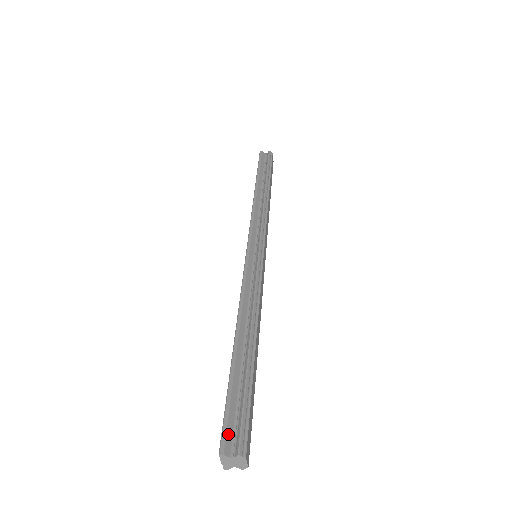
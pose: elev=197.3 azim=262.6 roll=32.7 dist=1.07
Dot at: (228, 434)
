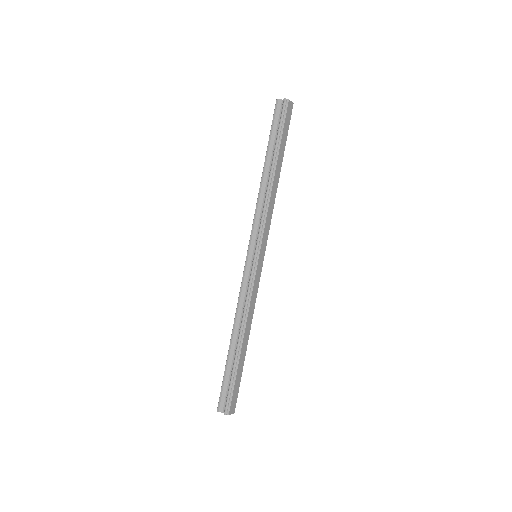
Dot at: (222, 401)
